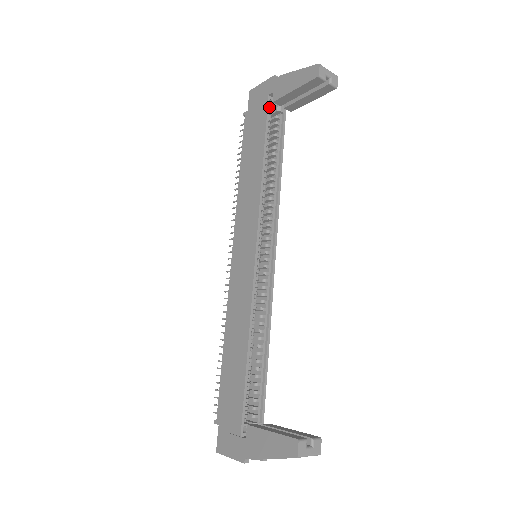
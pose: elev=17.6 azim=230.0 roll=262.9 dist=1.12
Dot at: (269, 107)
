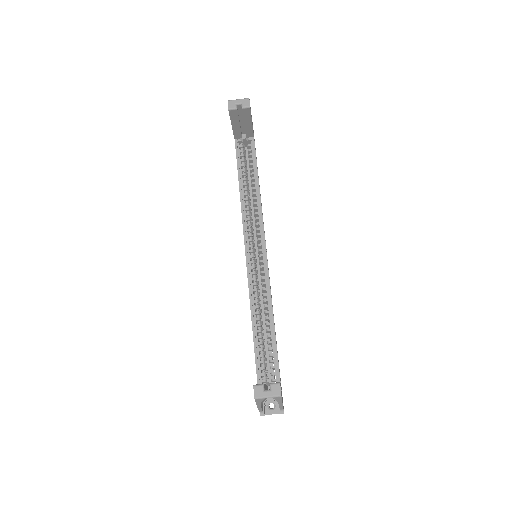
Dot at: (237, 143)
